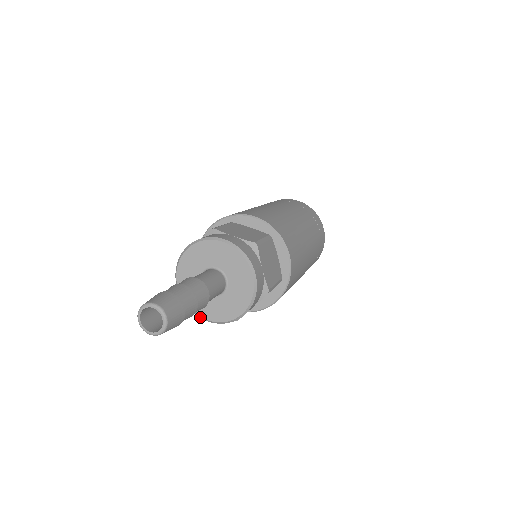
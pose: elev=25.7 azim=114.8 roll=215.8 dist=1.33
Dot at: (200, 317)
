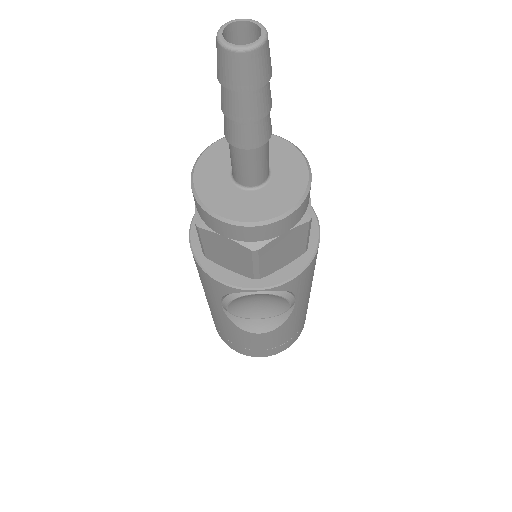
Dot at: (215, 214)
